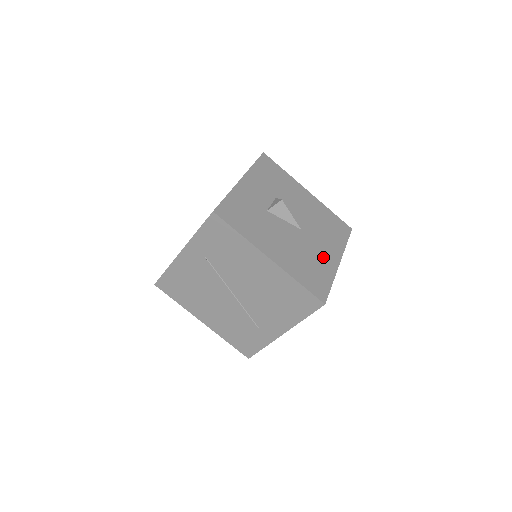
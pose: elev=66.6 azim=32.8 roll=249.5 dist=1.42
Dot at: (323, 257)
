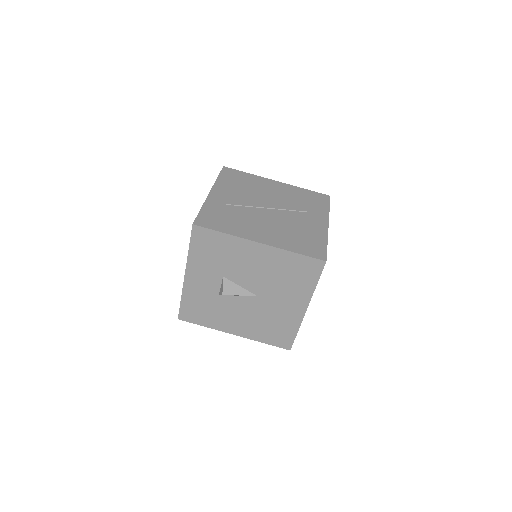
Dot at: (286, 313)
